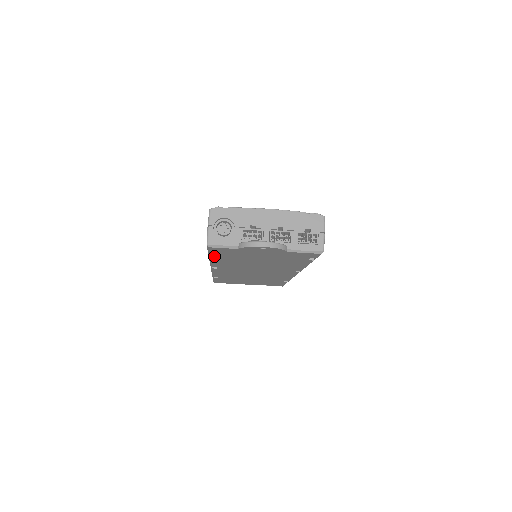
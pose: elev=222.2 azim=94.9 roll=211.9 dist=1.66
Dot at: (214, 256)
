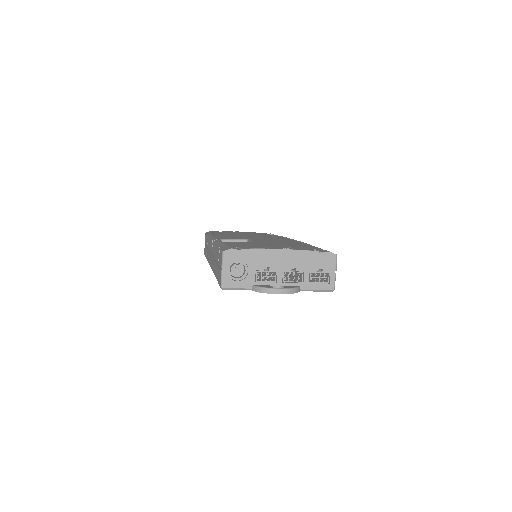
Dot at: occluded
